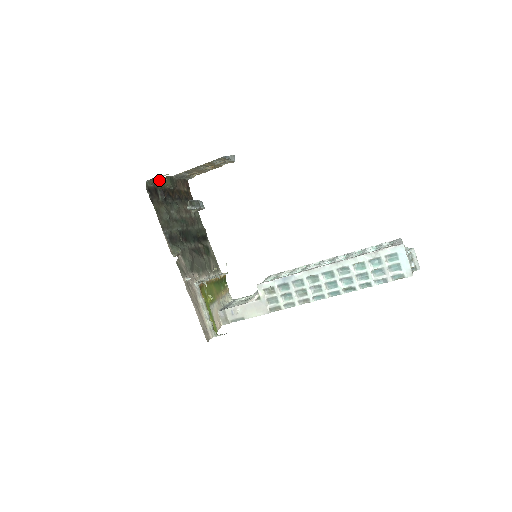
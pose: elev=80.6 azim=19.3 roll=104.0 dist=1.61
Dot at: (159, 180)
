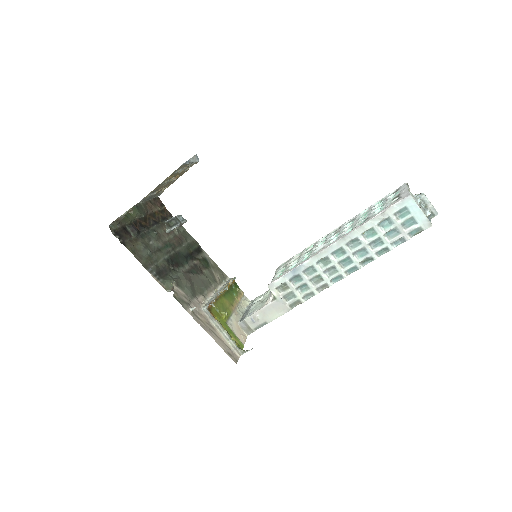
Dot at: occluded
